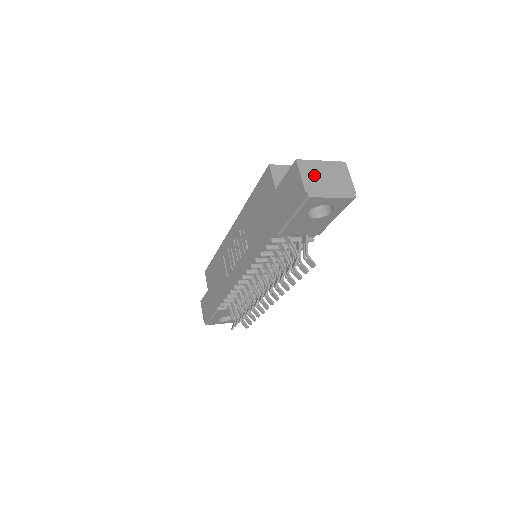
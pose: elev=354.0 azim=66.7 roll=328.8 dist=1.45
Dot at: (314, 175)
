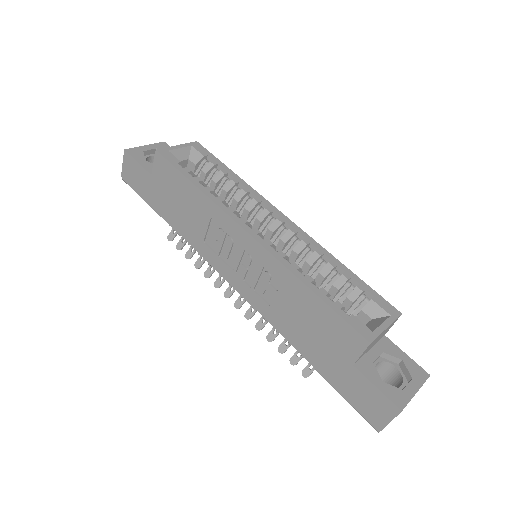
Dot at: occluded
